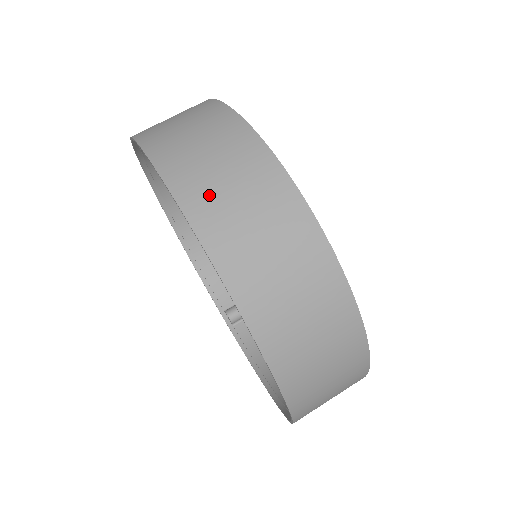
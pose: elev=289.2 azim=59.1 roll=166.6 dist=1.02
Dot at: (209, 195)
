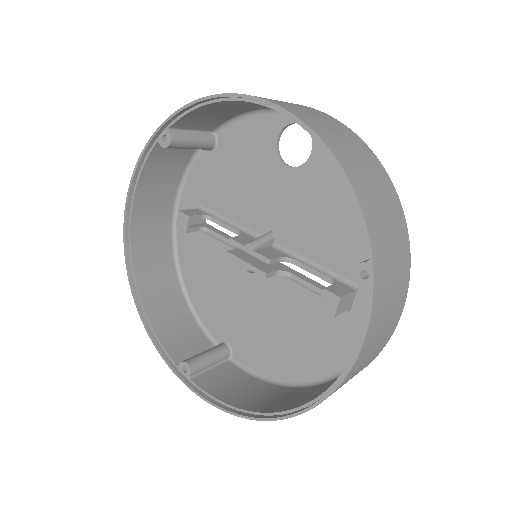
Dot at: (299, 111)
